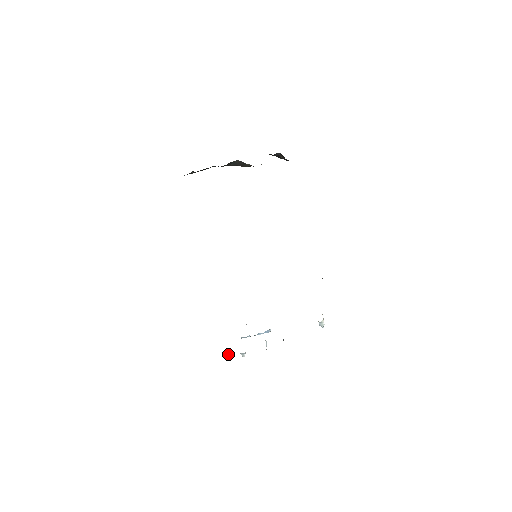
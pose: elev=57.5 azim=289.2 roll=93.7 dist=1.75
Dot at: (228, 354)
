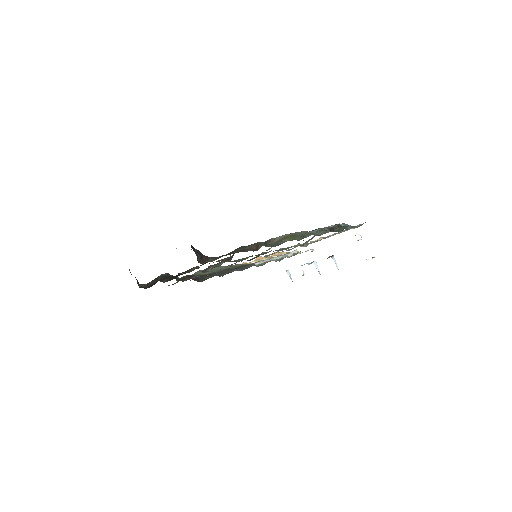
Dot at: (290, 274)
